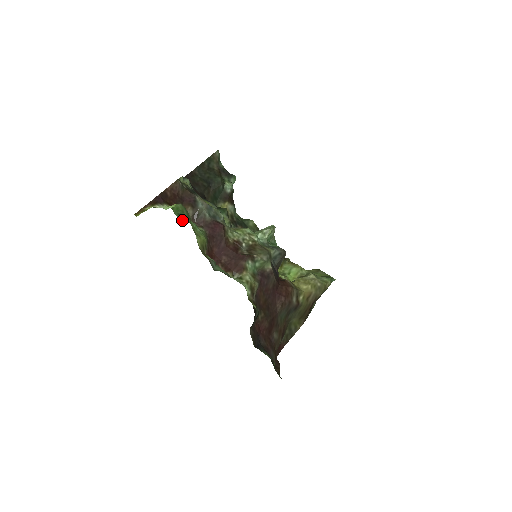
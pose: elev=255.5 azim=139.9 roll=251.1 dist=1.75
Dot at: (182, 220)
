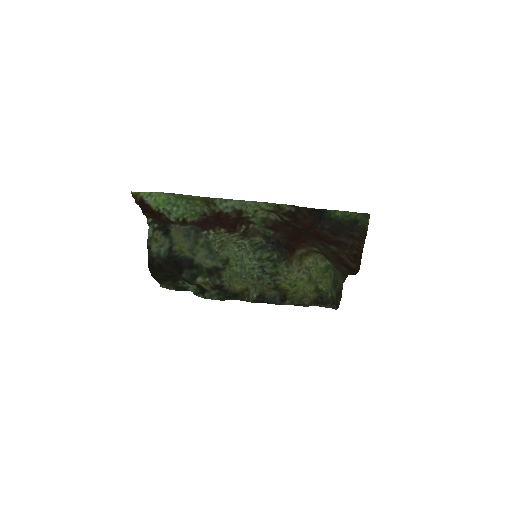
Dot at: (173, 205)
